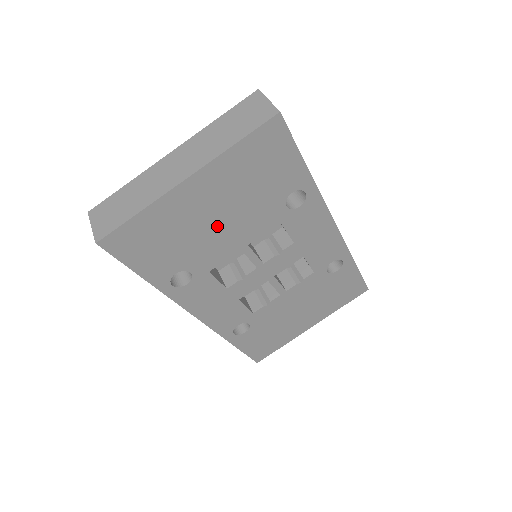
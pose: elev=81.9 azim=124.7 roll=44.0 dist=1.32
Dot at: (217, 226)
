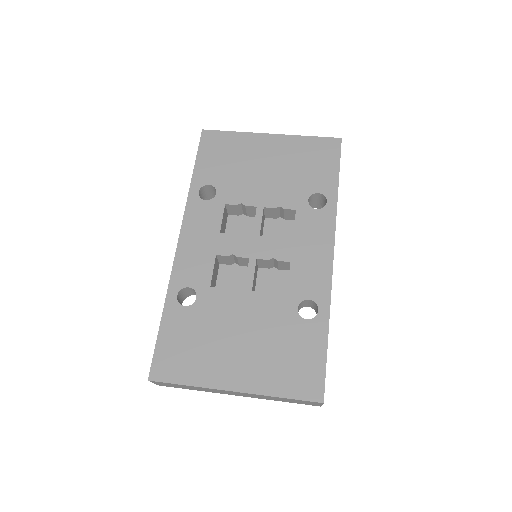
Dot at: (260, 175)
